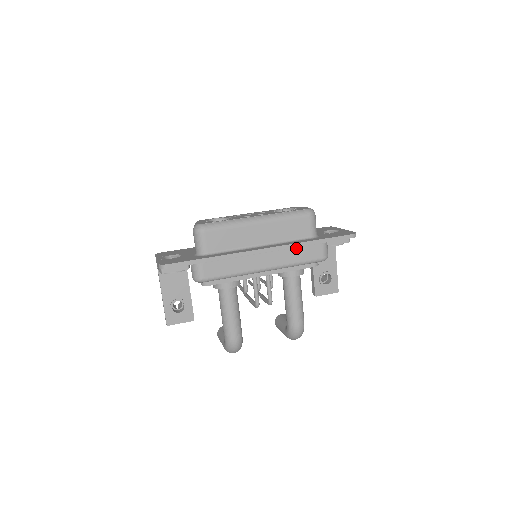
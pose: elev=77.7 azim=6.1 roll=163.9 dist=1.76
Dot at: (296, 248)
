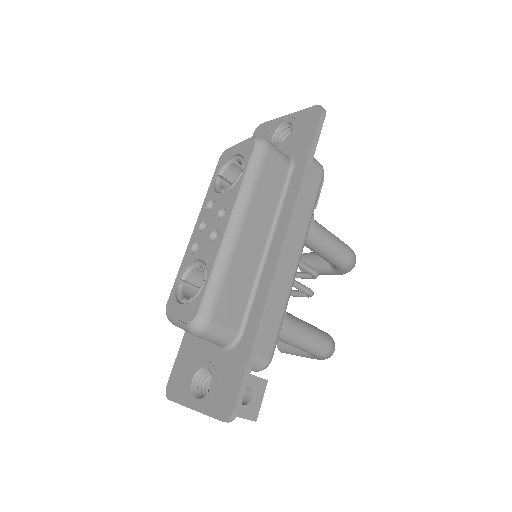
Dot at: occluded
